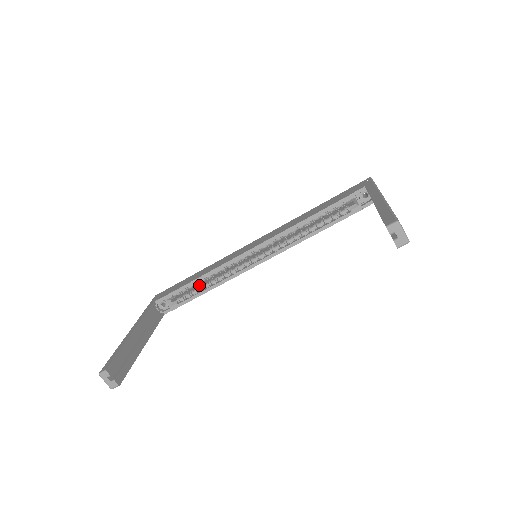
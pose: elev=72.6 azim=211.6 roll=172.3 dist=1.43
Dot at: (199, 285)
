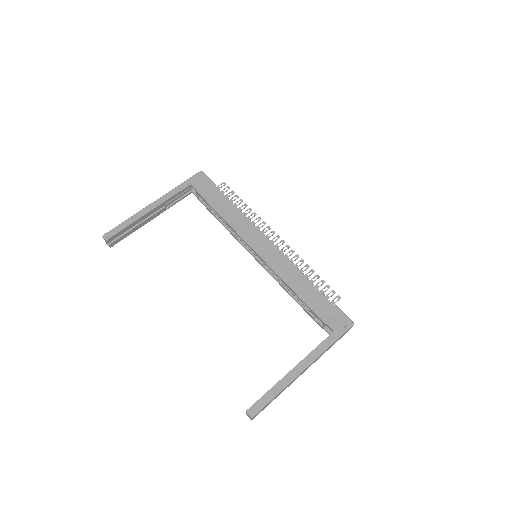
Dot at: occluded
